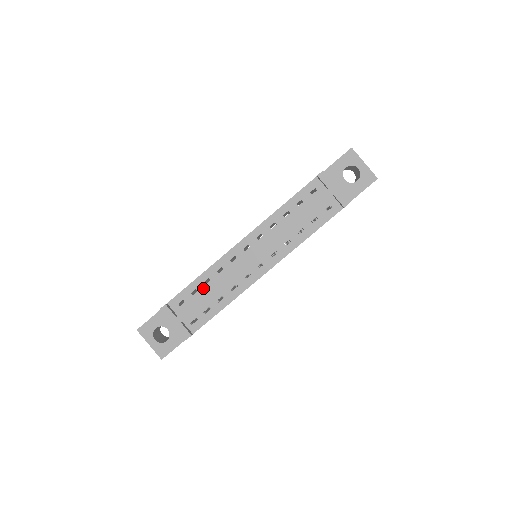
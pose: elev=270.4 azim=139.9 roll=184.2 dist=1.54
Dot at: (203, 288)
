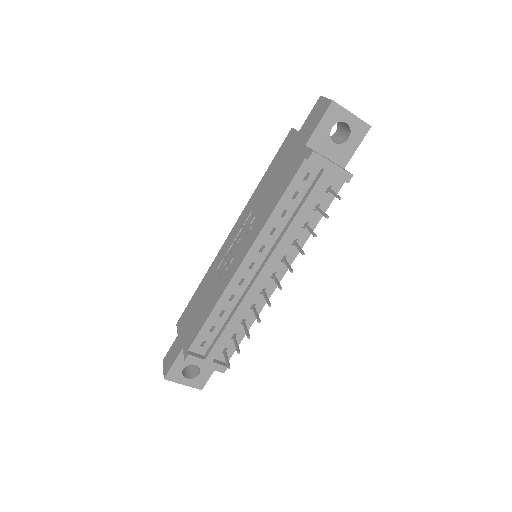
Dot at: (220, 321)
